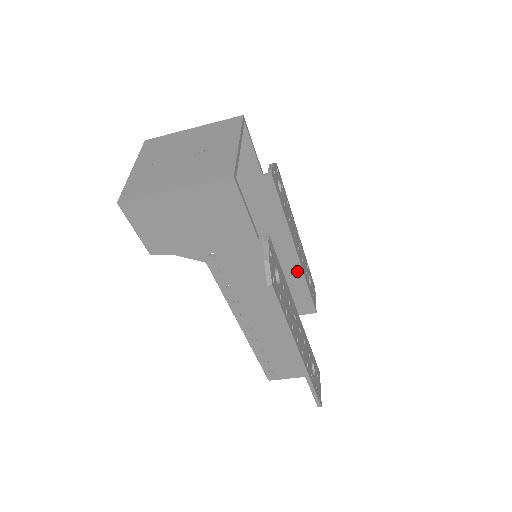
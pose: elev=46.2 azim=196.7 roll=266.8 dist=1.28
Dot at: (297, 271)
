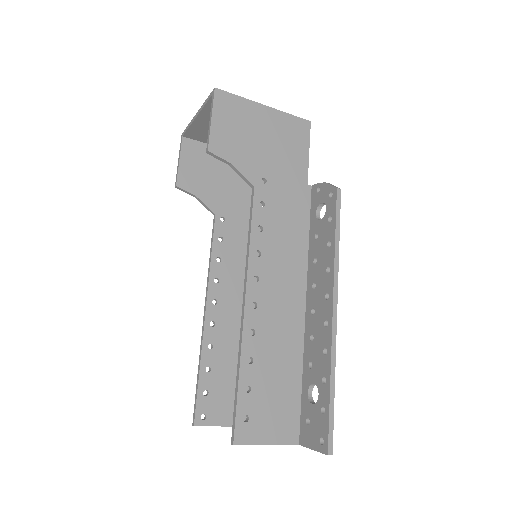
Dot at: occluded
